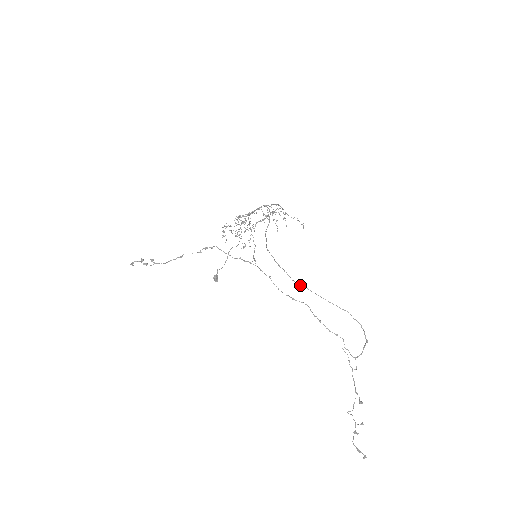
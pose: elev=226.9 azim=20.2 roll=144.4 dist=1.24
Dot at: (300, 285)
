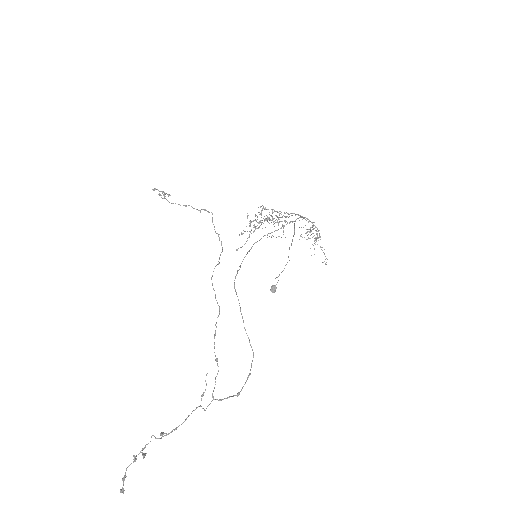
Dot at: occluded
